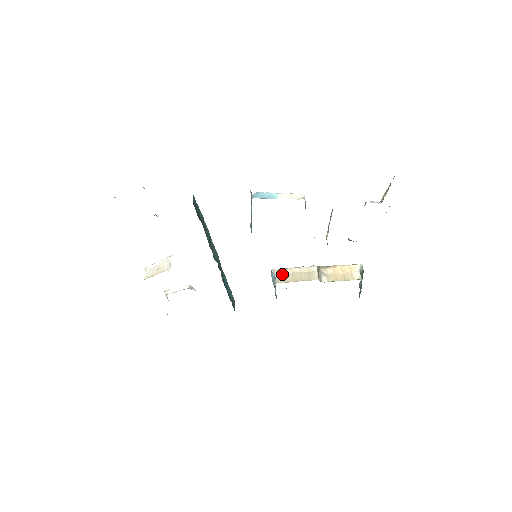
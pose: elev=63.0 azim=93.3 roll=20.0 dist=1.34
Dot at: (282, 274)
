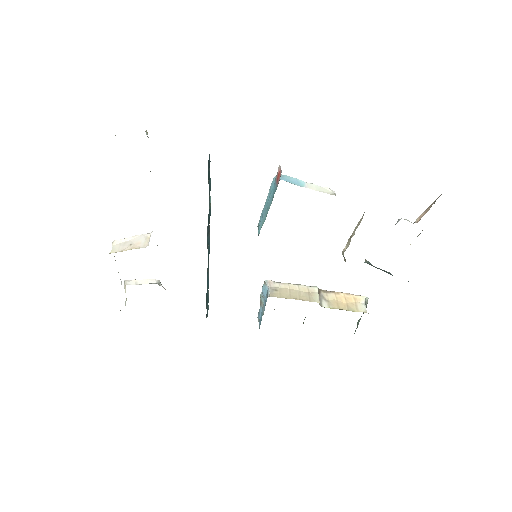
Dot at: (277, 288)
